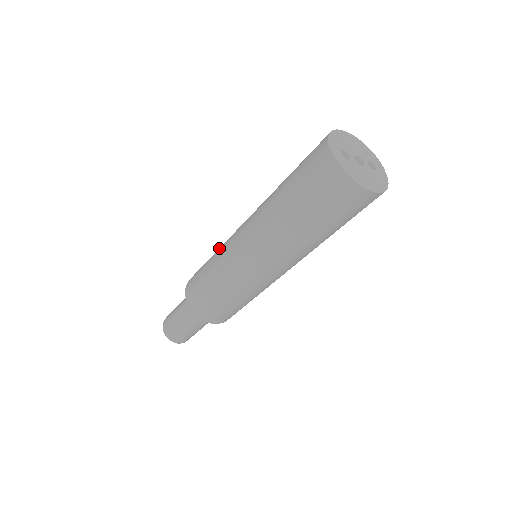
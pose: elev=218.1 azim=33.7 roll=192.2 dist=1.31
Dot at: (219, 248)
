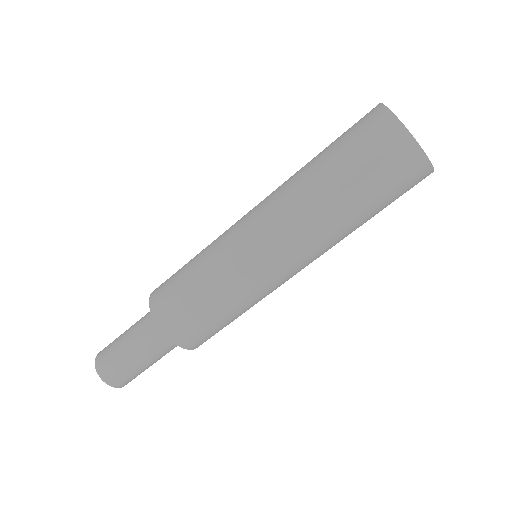
Dot at: (208, 247)
